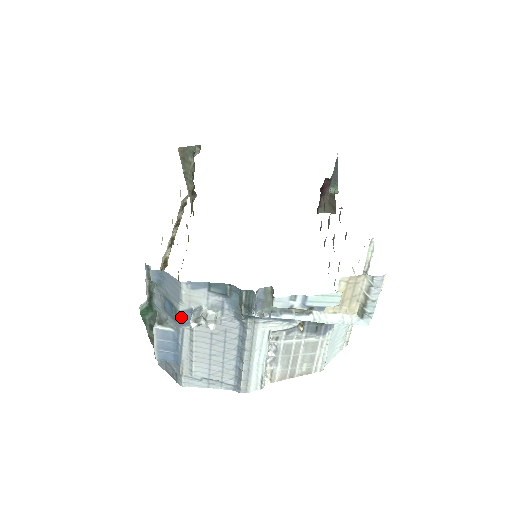
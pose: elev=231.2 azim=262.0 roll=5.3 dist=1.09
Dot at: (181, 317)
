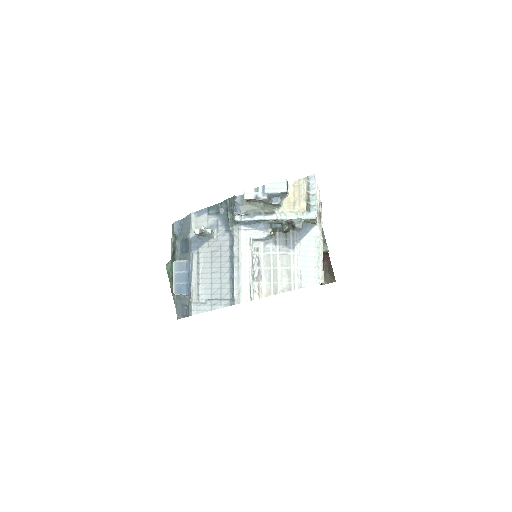
Dot at: (191, 243)
